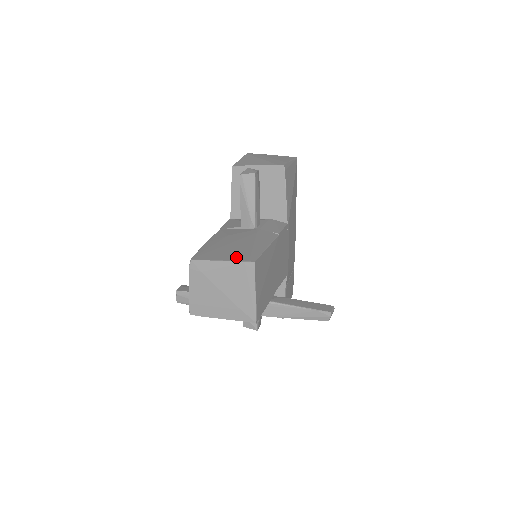
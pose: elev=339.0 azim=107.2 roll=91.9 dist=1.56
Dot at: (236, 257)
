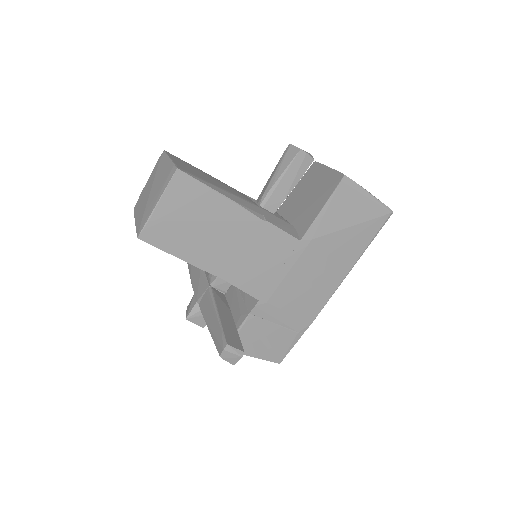
Dot at: (182, 166)
